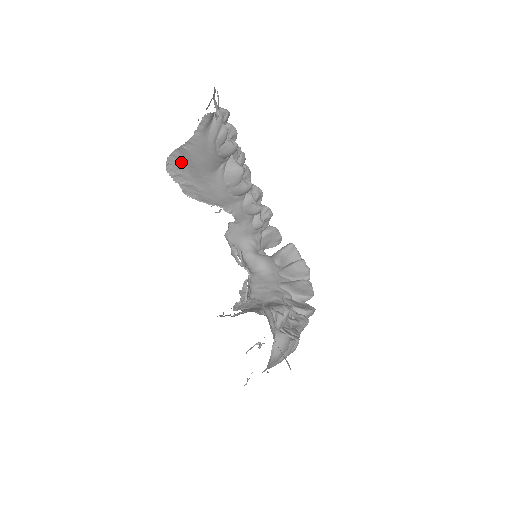
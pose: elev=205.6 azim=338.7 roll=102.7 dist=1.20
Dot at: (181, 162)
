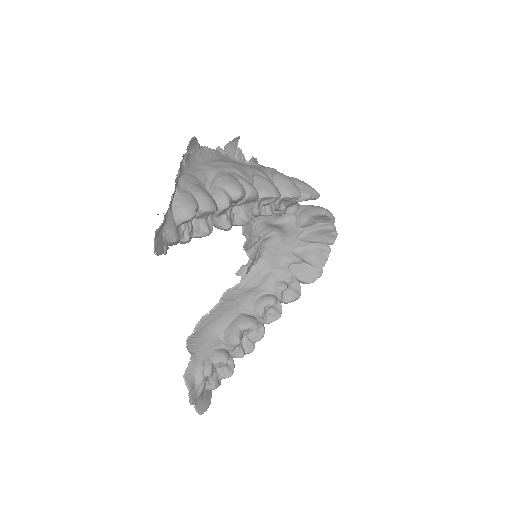
Dot at: occluded
